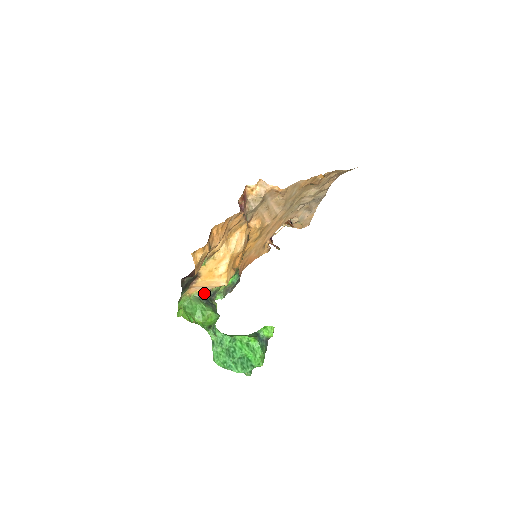
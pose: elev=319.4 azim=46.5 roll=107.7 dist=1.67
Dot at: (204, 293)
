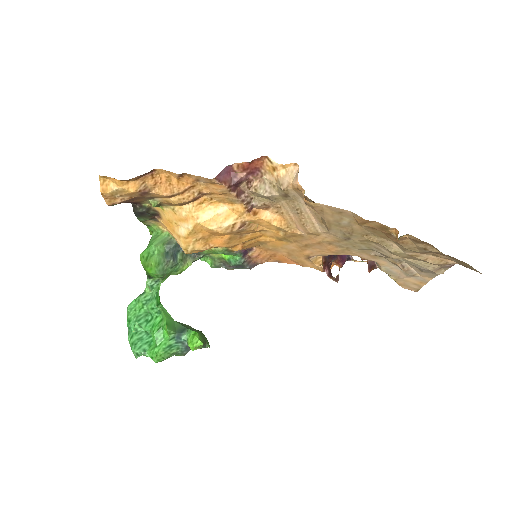
Dot at: occluded
